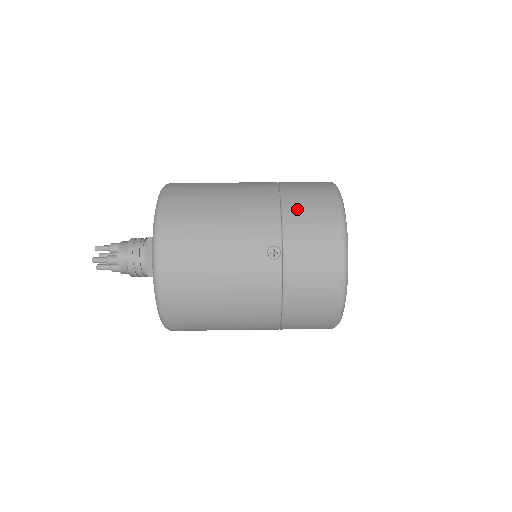
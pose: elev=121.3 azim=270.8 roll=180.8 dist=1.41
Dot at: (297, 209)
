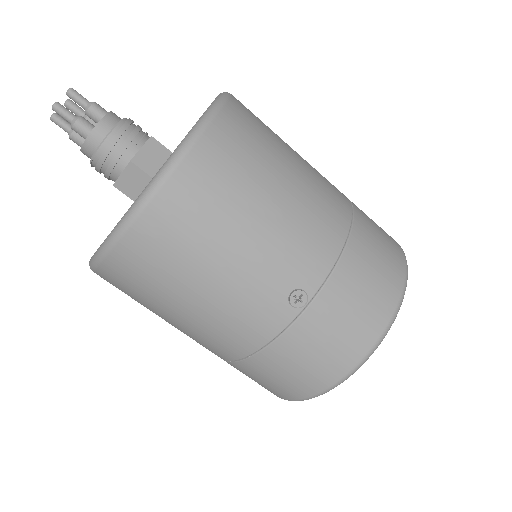
Dot at: (359, 264)
